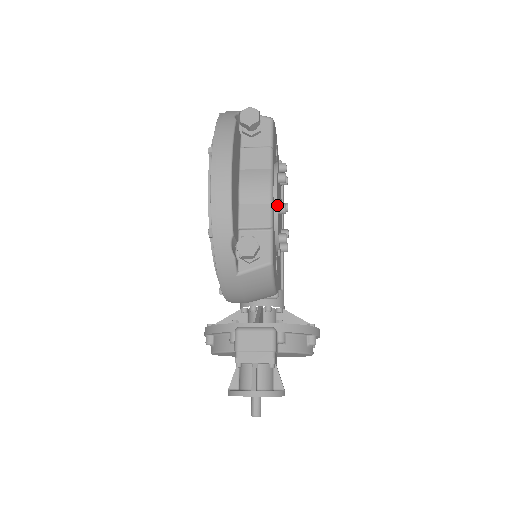
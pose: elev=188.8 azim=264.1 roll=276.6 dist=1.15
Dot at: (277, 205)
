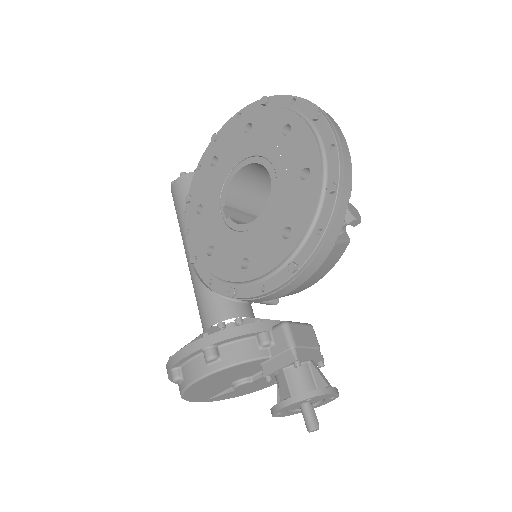
Dot at: occluded
